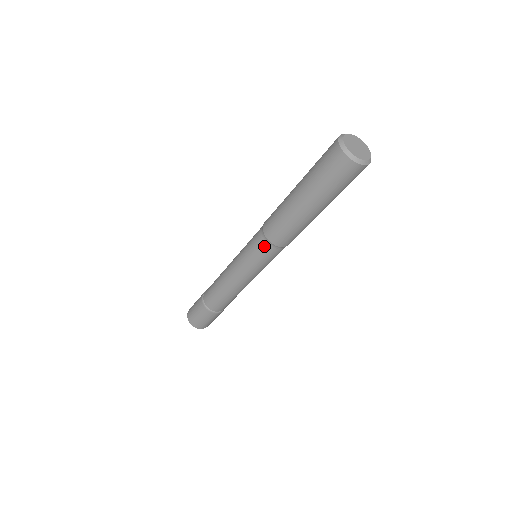
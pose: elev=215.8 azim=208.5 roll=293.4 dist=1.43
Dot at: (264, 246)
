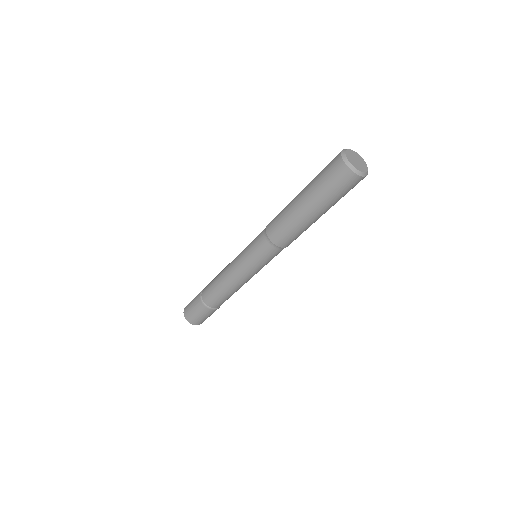
Dot at: (261, 234)
